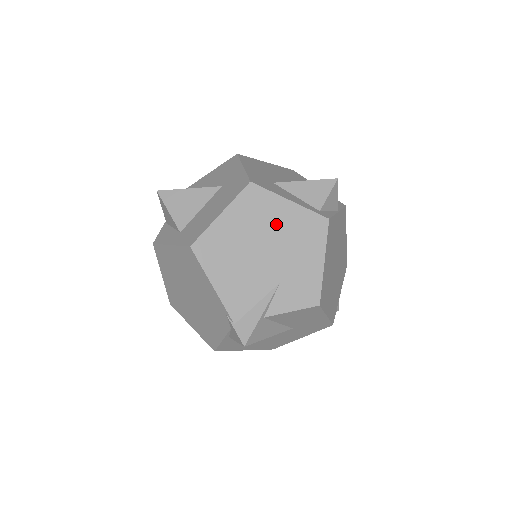
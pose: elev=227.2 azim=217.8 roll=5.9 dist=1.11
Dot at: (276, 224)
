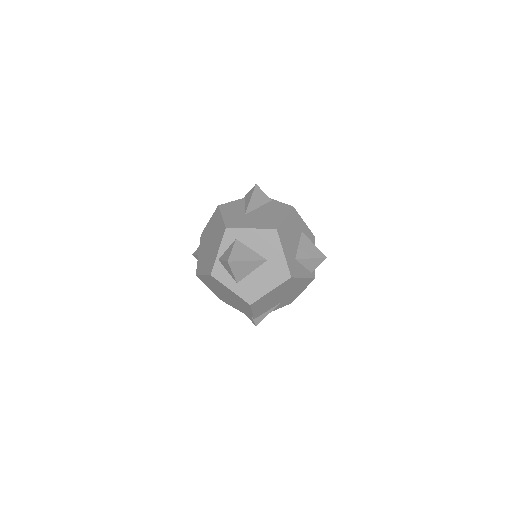
Dot at: (292, 287)
